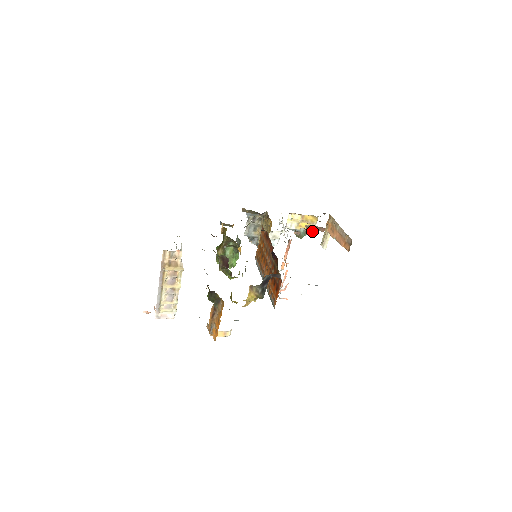
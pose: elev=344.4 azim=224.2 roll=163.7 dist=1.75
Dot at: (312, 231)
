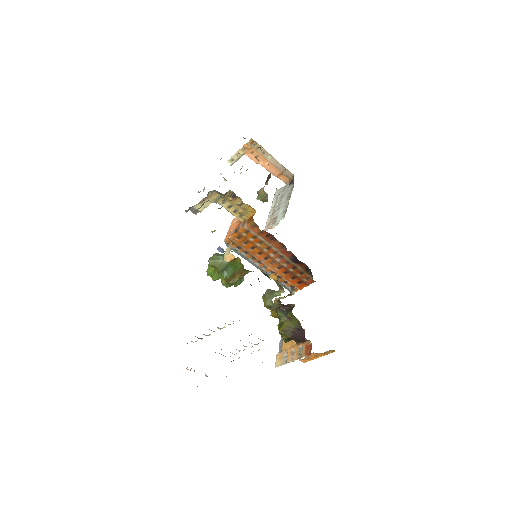
Dot at: occluded
